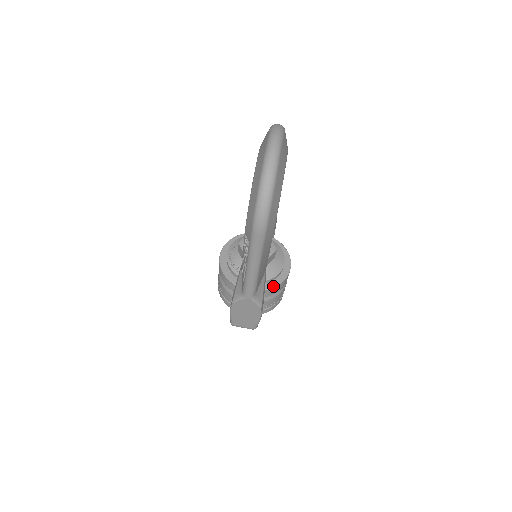
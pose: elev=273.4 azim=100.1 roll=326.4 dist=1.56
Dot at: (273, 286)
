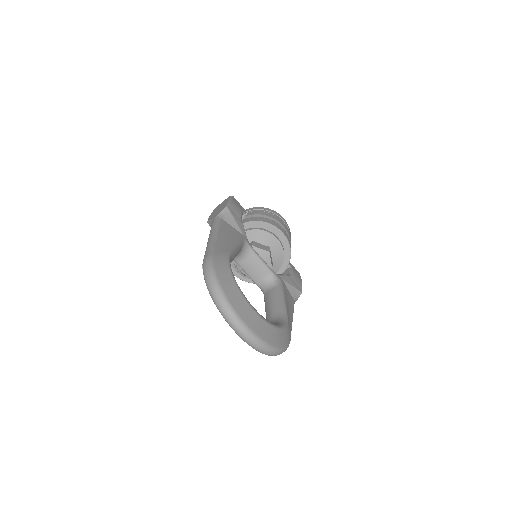
Dot at: (288, 261)
